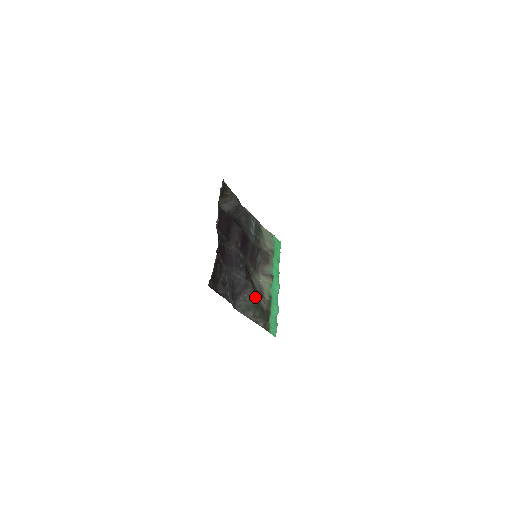
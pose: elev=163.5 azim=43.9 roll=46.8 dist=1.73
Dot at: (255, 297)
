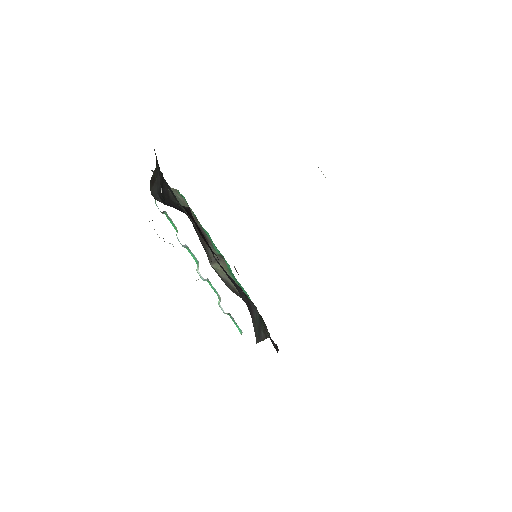
Dot at: (255, 308)
